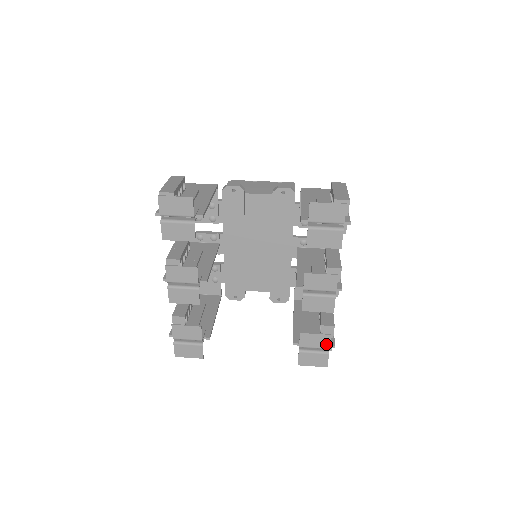
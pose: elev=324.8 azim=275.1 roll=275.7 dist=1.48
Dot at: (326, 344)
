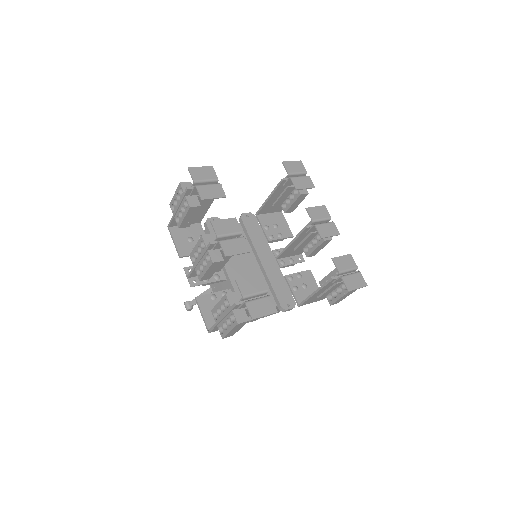
Dot at: (353, 263)
